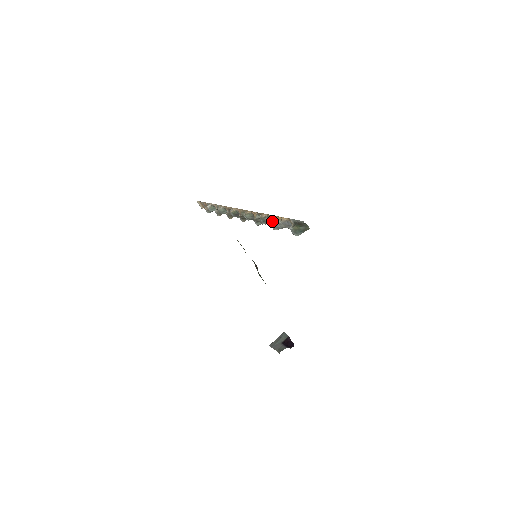
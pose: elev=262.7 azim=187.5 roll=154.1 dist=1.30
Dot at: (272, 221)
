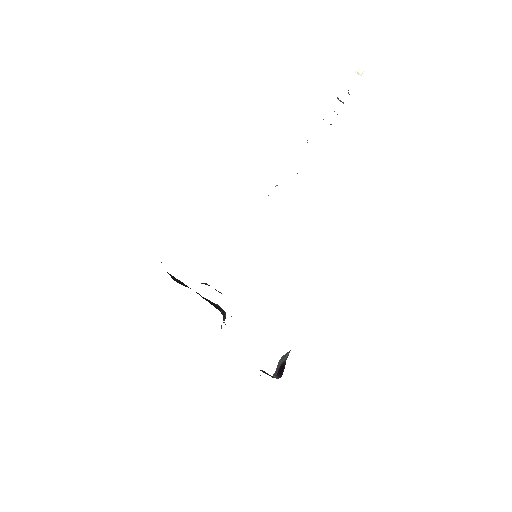
Dot at: occluded
